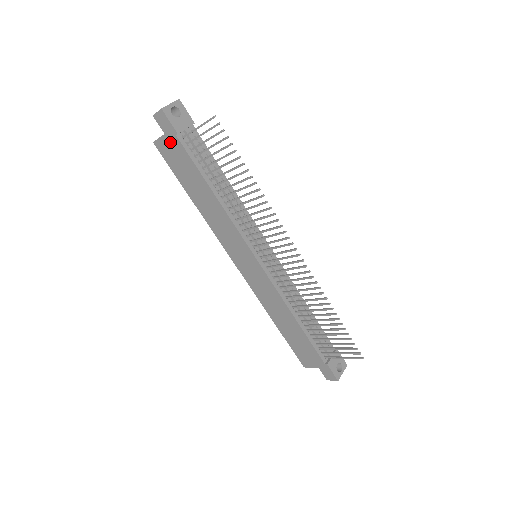
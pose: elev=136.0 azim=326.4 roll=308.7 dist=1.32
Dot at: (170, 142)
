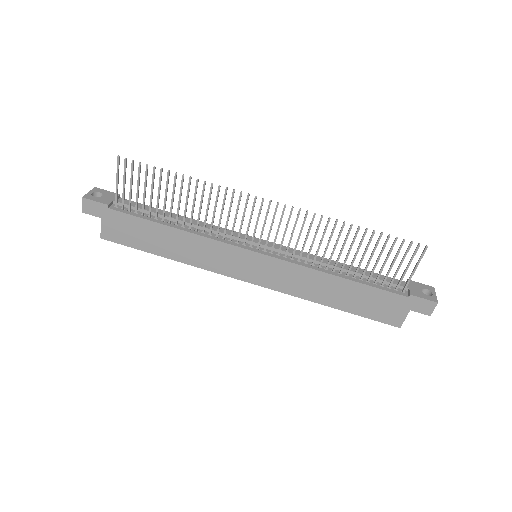
Dot at: (110, 221)
